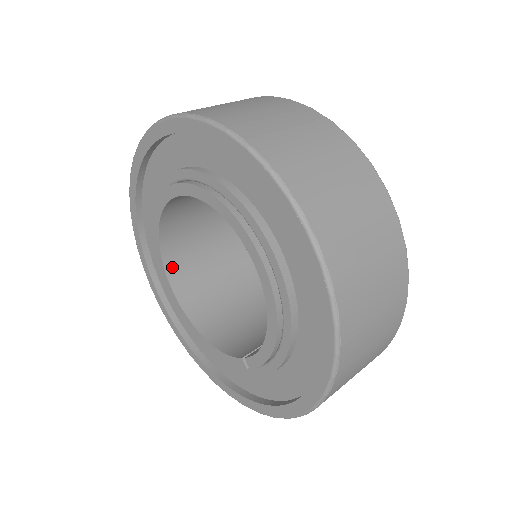
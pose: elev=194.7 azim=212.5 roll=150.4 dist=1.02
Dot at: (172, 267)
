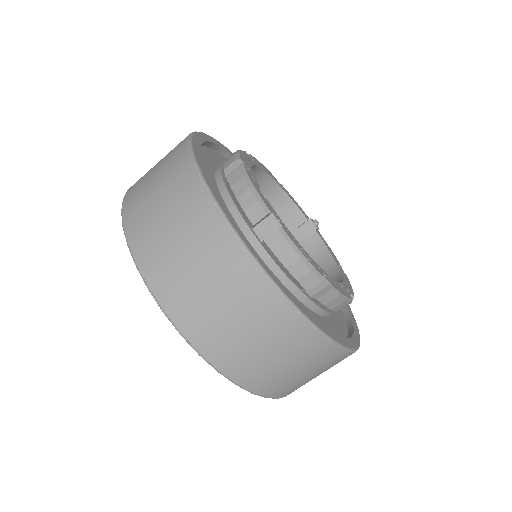
Dot at: occluded
